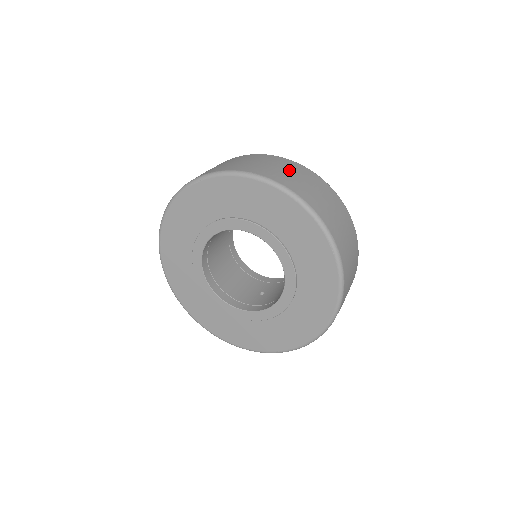
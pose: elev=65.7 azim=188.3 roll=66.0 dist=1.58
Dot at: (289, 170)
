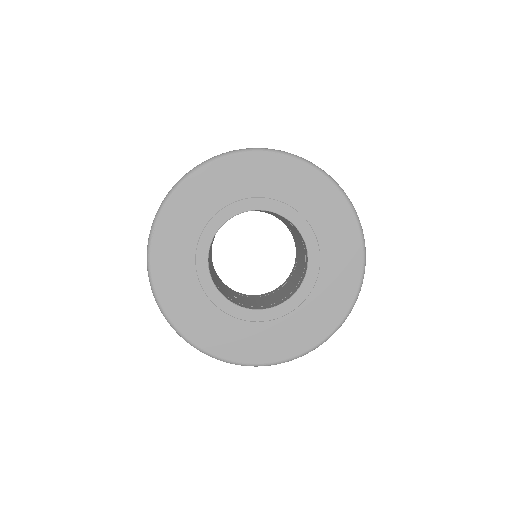
Dot at: occluded
